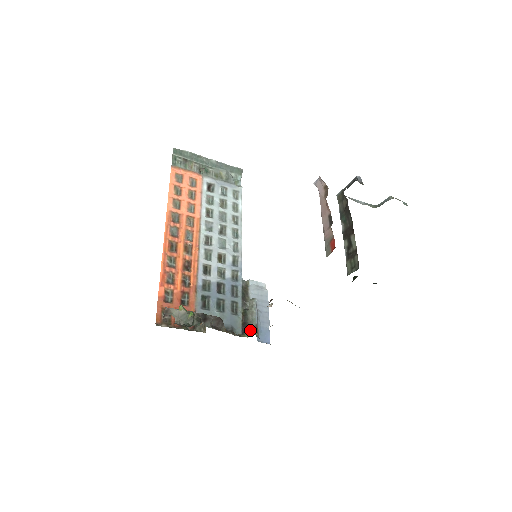
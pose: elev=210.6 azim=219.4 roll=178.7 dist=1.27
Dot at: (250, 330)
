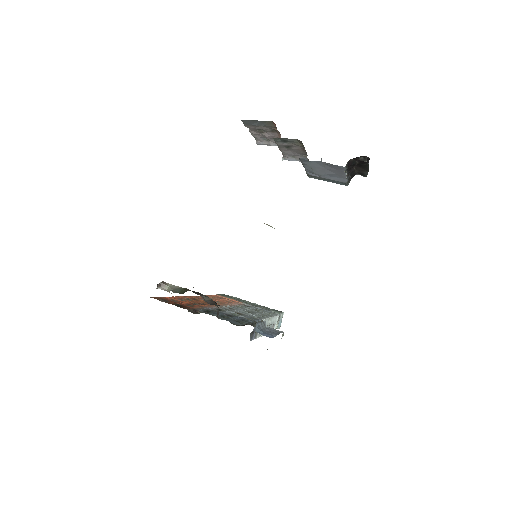
Dot at: occluded
